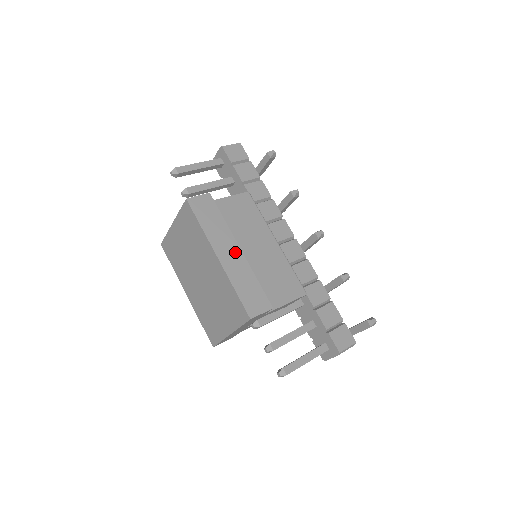
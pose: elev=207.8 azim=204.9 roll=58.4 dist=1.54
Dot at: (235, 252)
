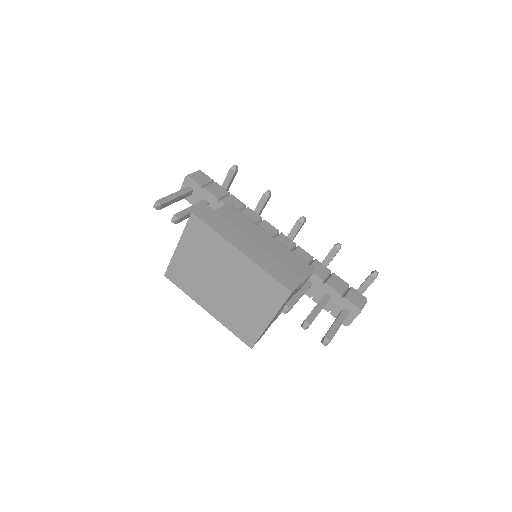
Dot at: (251, 245)
